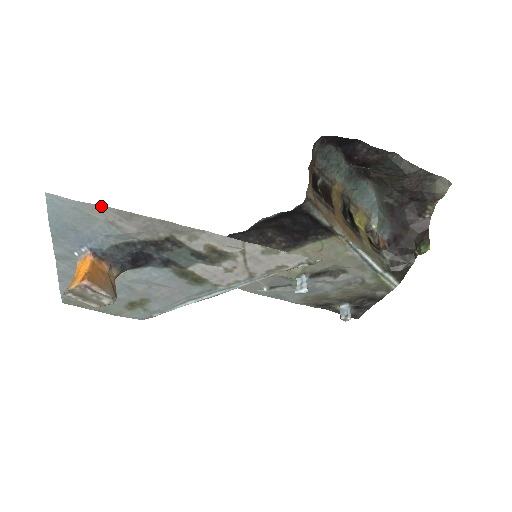
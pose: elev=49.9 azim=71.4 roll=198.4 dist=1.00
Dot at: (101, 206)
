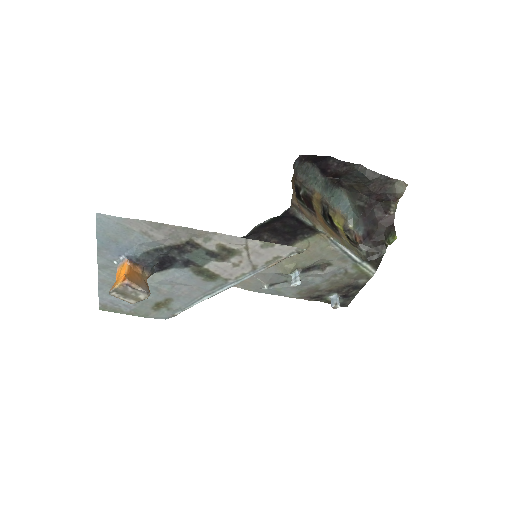
Dot at: (138, 220)
